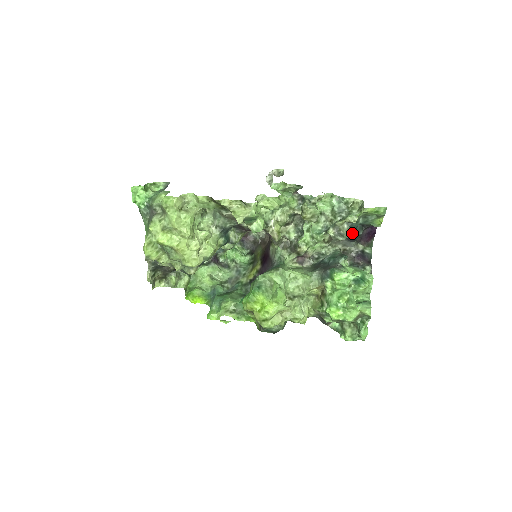
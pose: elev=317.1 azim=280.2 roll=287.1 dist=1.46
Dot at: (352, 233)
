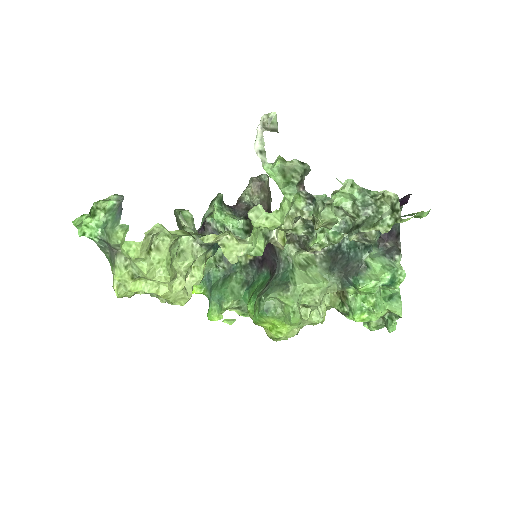
Dot at: occluded
